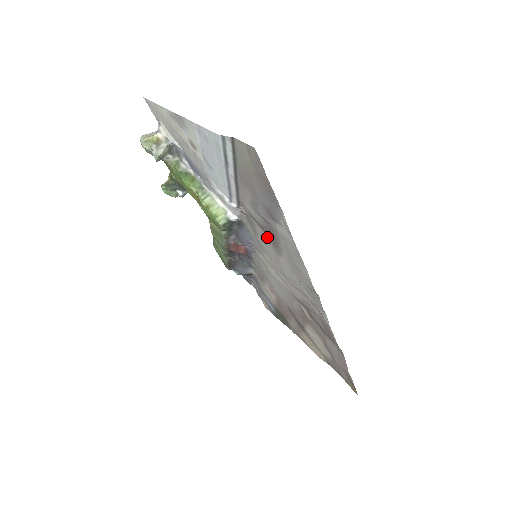
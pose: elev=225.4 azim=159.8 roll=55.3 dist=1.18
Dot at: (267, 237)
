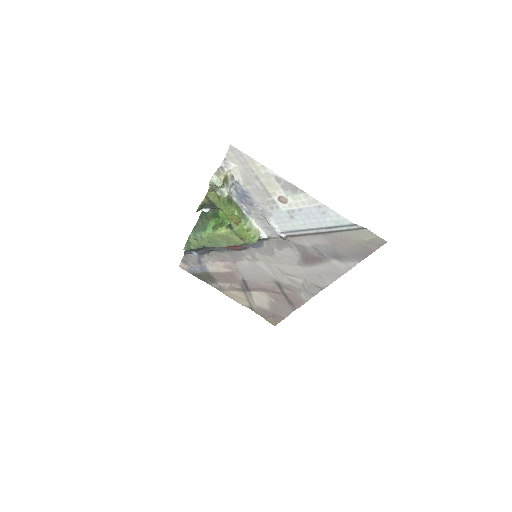
Dot at: (301, 257)
